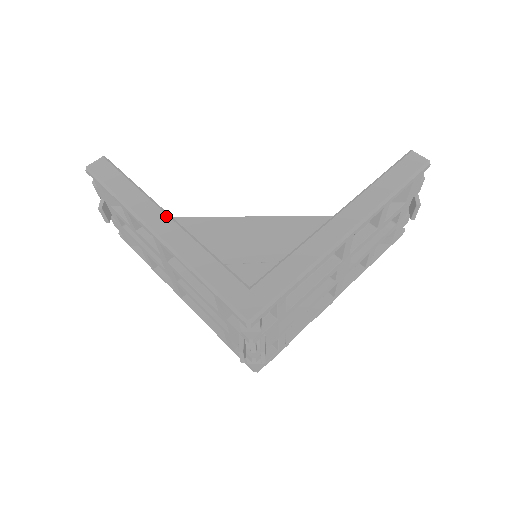
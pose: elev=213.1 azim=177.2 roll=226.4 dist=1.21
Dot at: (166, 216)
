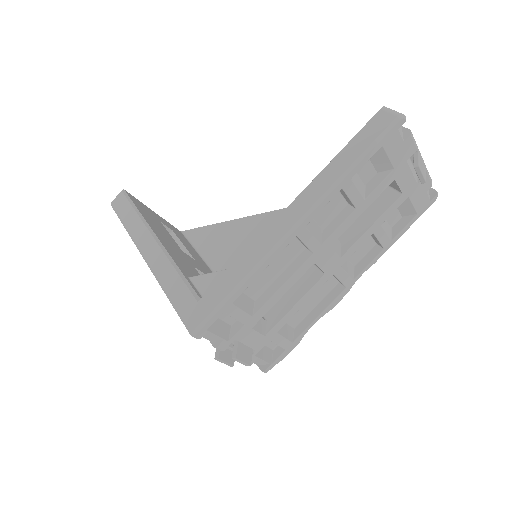
Dot at: (152, 238)
